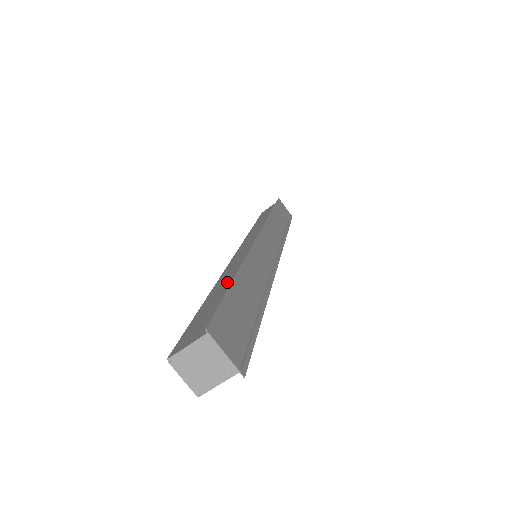
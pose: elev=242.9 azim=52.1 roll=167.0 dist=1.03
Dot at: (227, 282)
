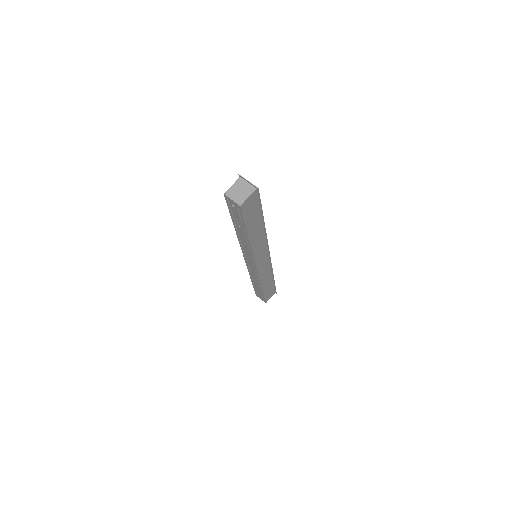
Dot at: occluded
